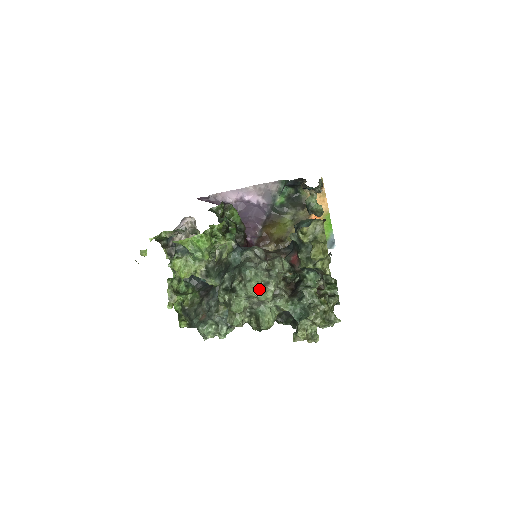
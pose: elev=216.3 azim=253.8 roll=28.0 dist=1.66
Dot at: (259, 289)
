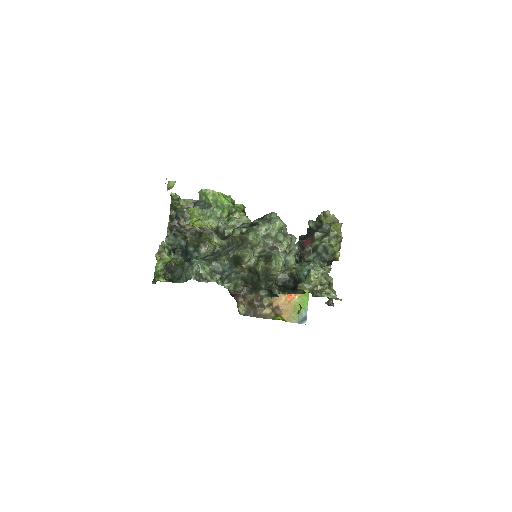
Dot at: (280, 231)
